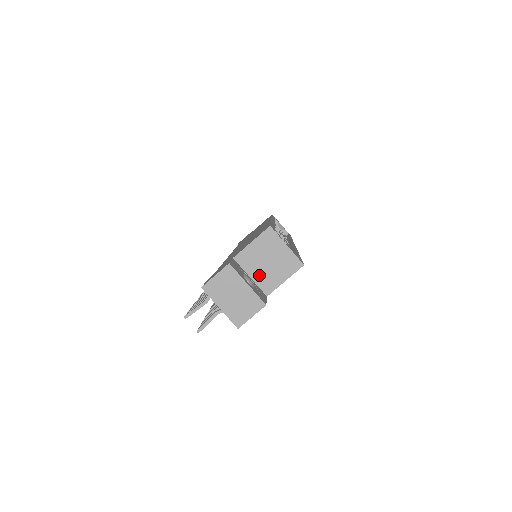
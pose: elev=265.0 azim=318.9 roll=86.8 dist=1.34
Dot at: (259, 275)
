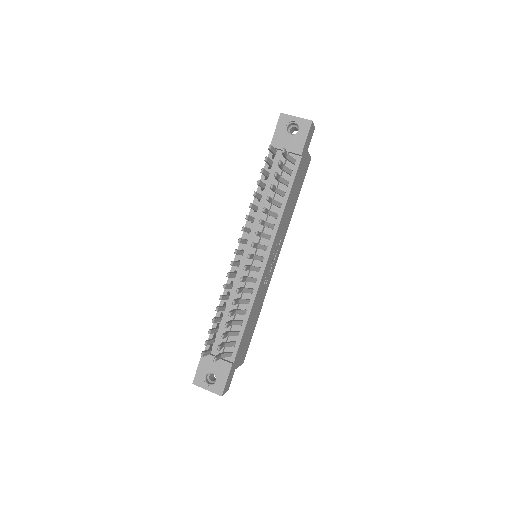
Dot at: occluded
